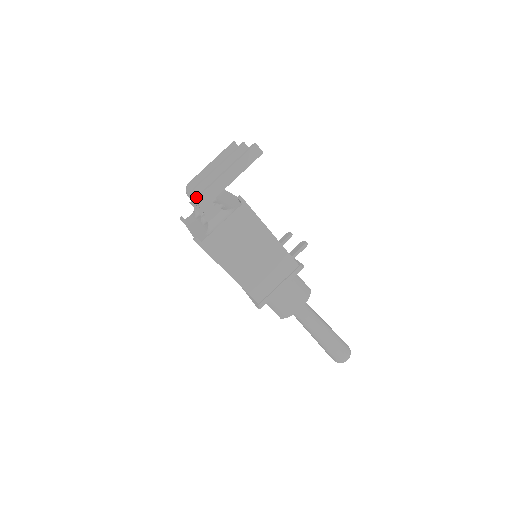
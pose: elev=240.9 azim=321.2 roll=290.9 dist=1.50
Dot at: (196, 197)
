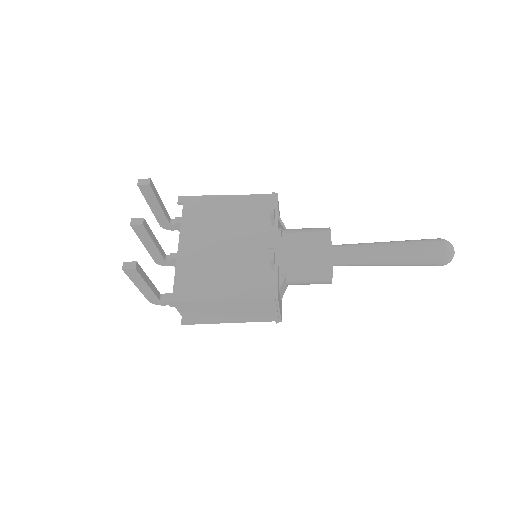
Dot at: (163, 264)
